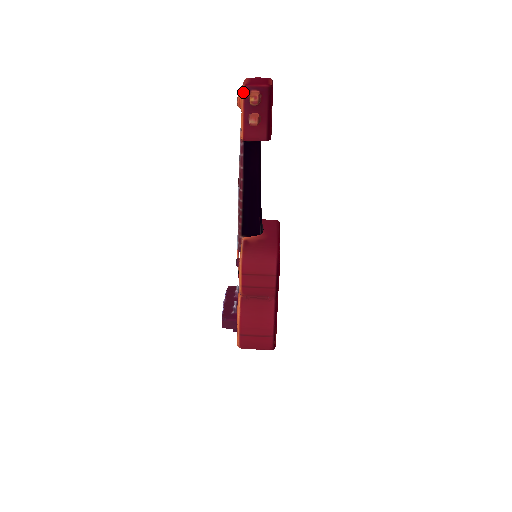
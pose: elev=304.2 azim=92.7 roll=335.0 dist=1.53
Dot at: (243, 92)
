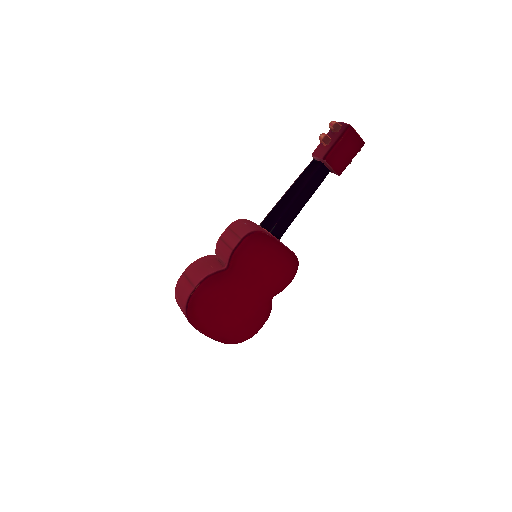
Dot at: occluded
